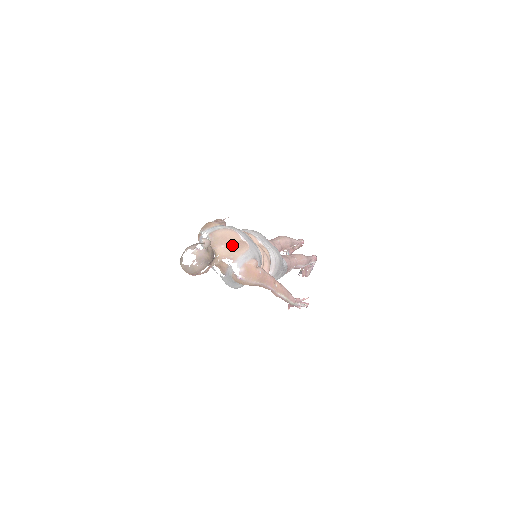
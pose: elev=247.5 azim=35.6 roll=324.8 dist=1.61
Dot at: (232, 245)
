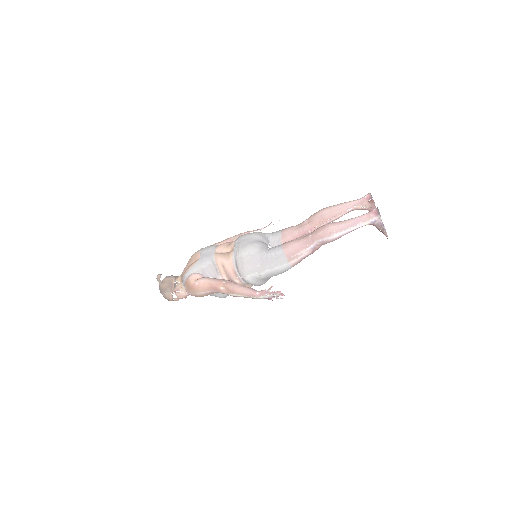
Dot at: (188, 267)
